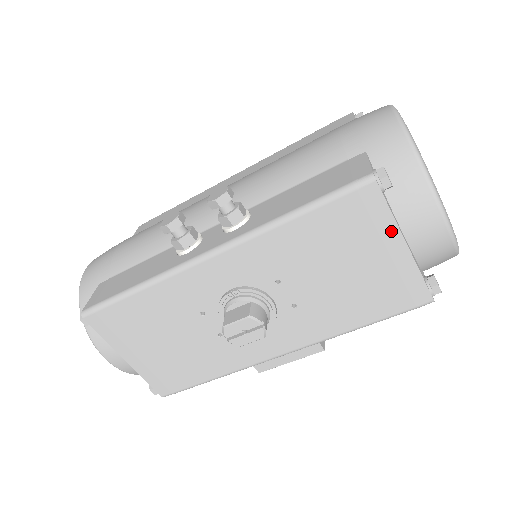
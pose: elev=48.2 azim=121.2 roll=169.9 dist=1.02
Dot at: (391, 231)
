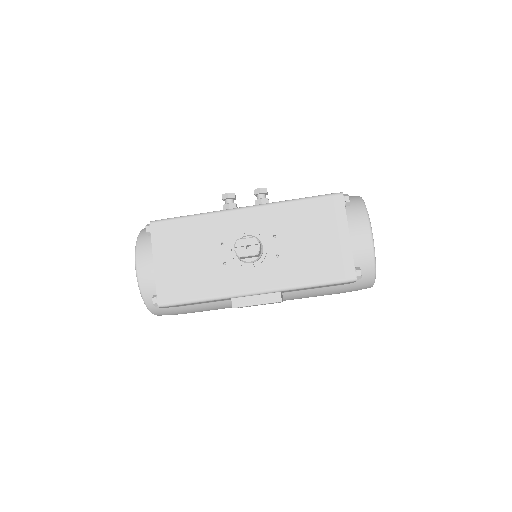
Dot at: (343, 224)
